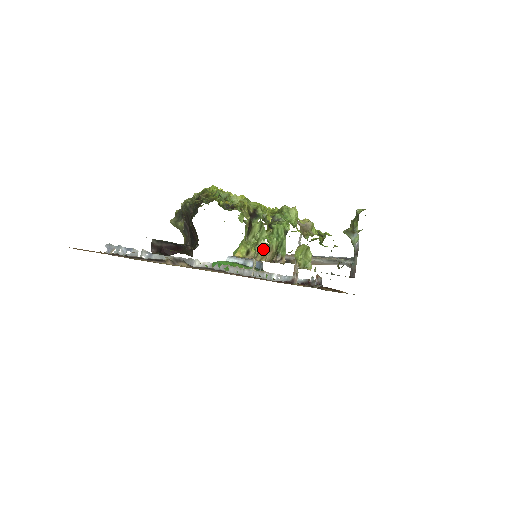
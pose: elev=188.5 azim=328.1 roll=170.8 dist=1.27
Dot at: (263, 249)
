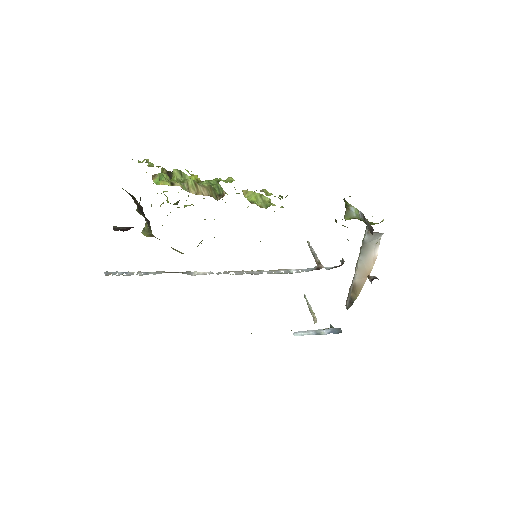
Dot at: (192, 185)
